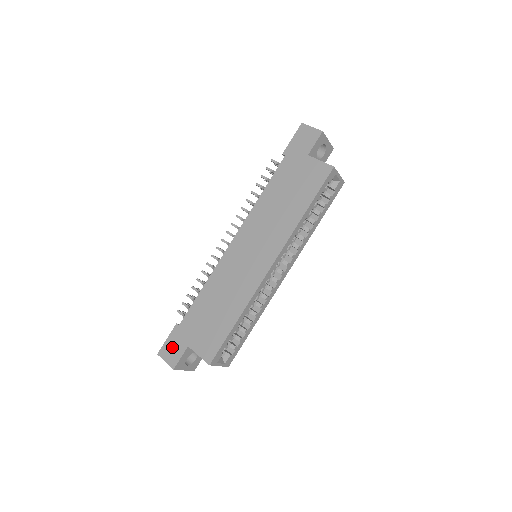
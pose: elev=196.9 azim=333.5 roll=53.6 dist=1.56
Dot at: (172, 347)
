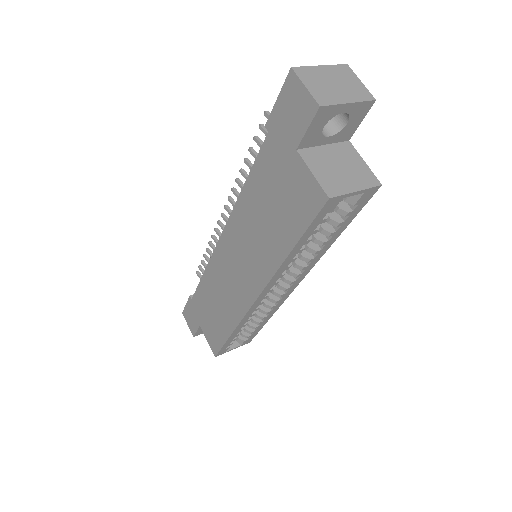
Dot at: (190, 316)
